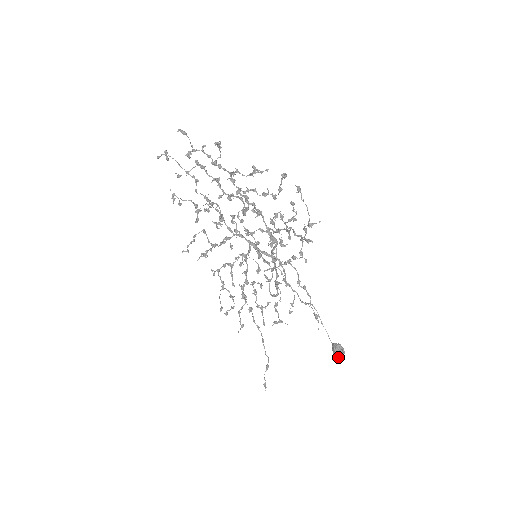
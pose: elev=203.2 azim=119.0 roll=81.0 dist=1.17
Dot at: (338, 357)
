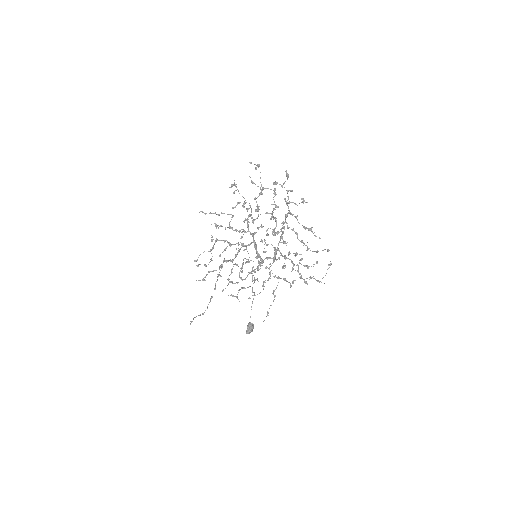
Dot at: (249, 332)
